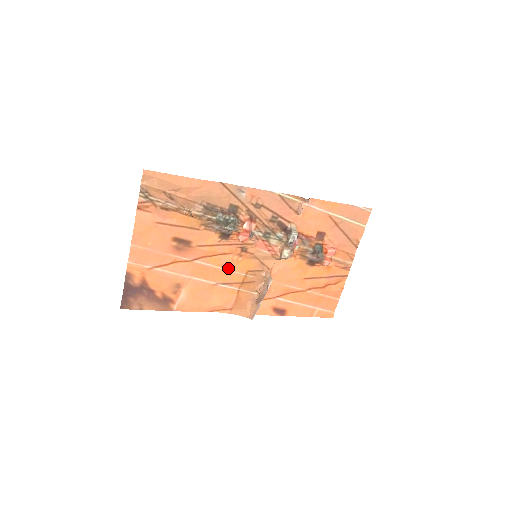
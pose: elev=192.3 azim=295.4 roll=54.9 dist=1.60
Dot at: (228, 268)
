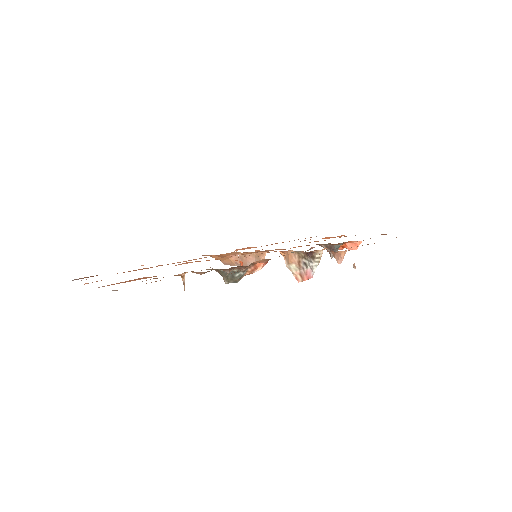
Dot at: occluded
